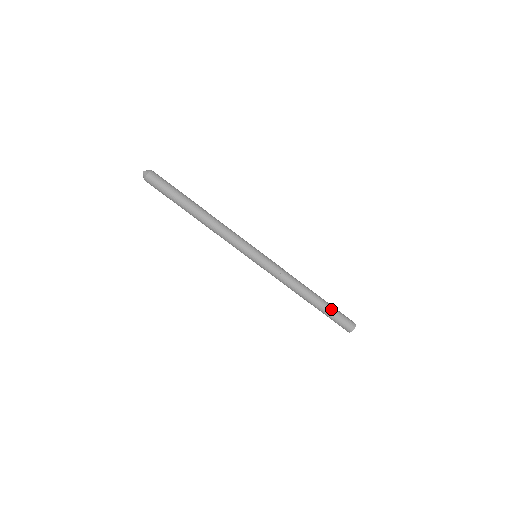
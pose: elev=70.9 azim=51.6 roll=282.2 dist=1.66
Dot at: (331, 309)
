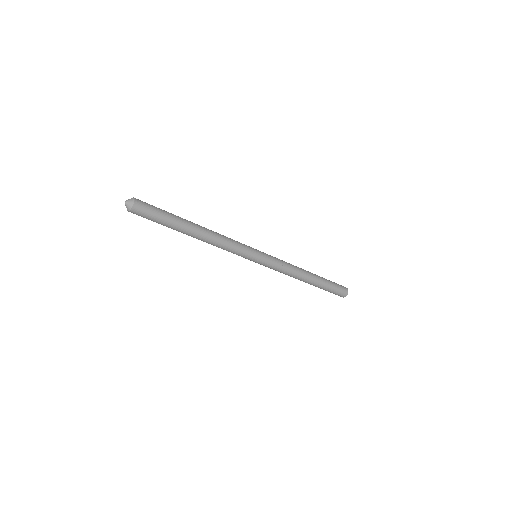
Dot at: (328, 284)
